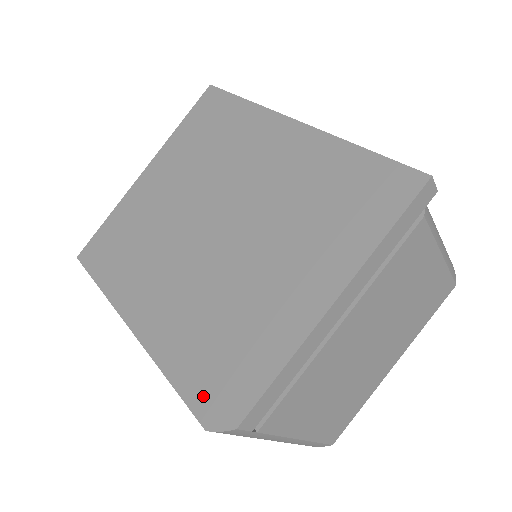
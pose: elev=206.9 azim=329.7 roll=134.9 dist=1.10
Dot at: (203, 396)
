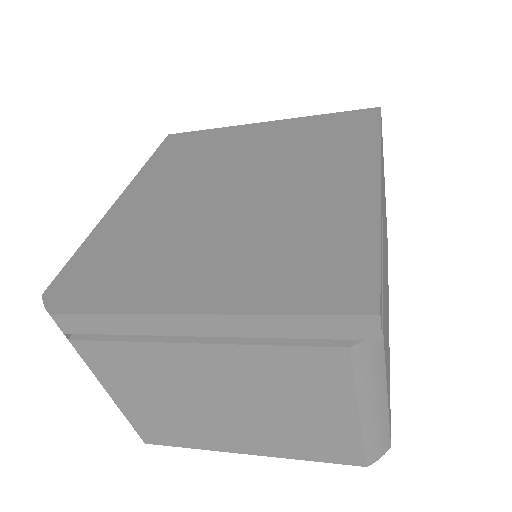
Dot at: (72, 275)
